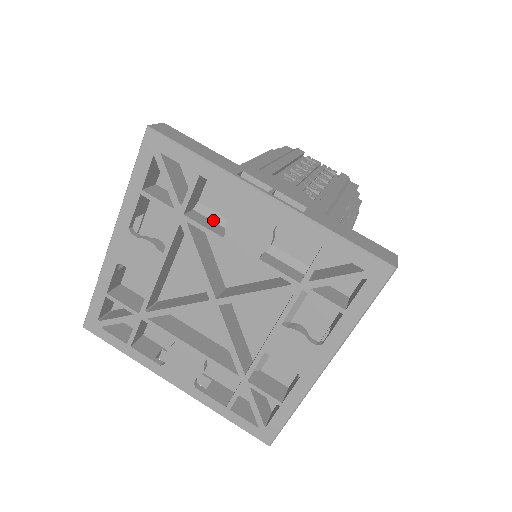
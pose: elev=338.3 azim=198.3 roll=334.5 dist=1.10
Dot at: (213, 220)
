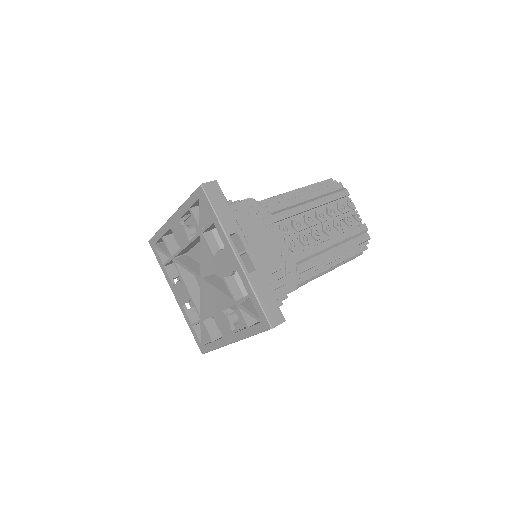
Dot at: (218, 242)
